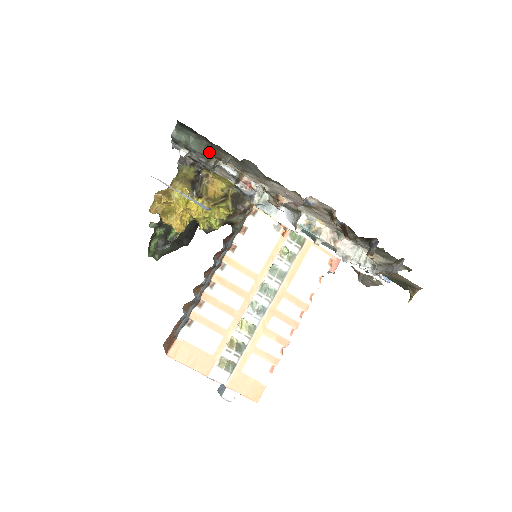
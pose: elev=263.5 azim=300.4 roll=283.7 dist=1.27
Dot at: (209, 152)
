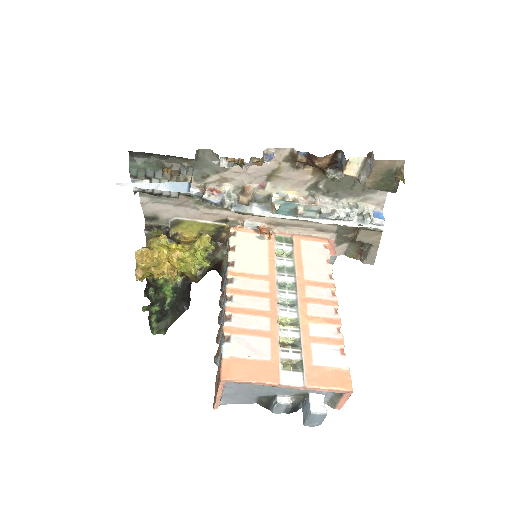
Dot at: (167, 170)
